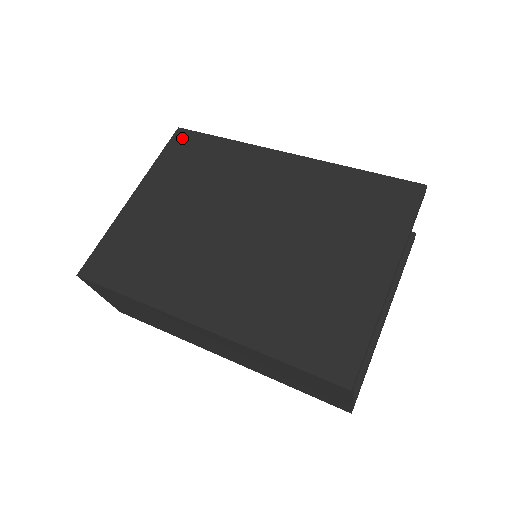
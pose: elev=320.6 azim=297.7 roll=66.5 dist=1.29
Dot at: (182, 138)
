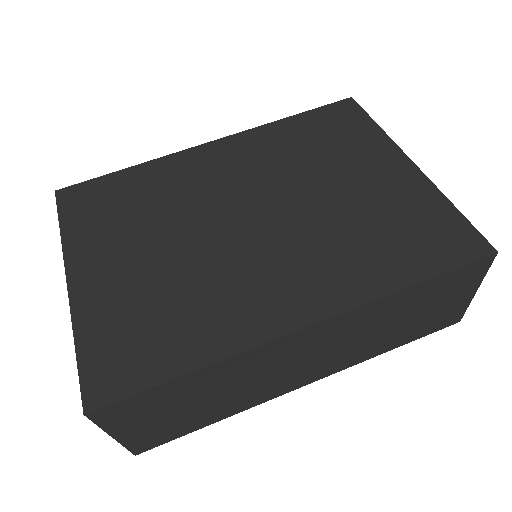
Dot at: (72, 196)
